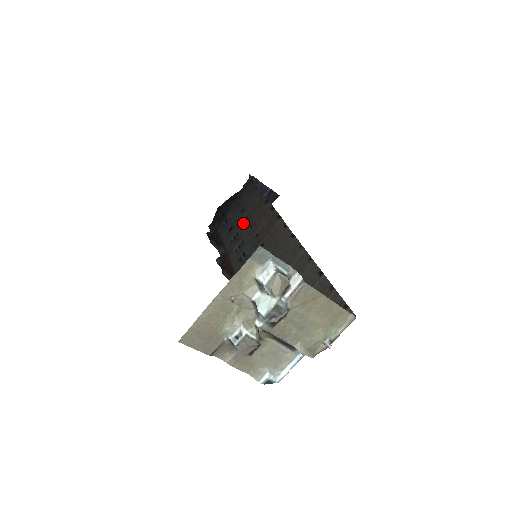
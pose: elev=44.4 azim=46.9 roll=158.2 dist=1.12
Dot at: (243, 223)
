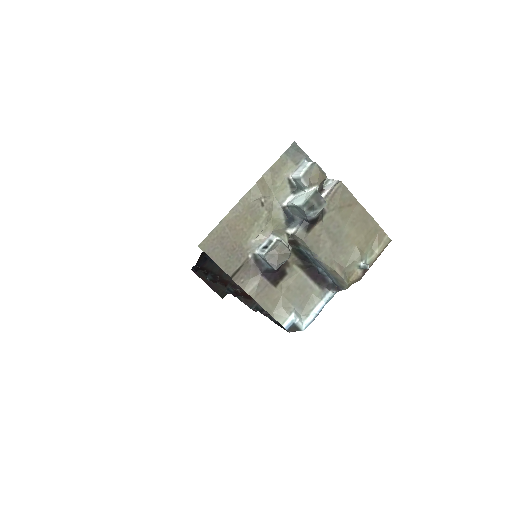
Dot at: occluded
